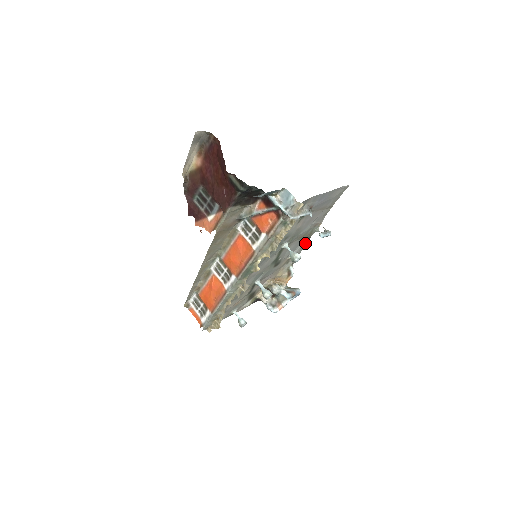
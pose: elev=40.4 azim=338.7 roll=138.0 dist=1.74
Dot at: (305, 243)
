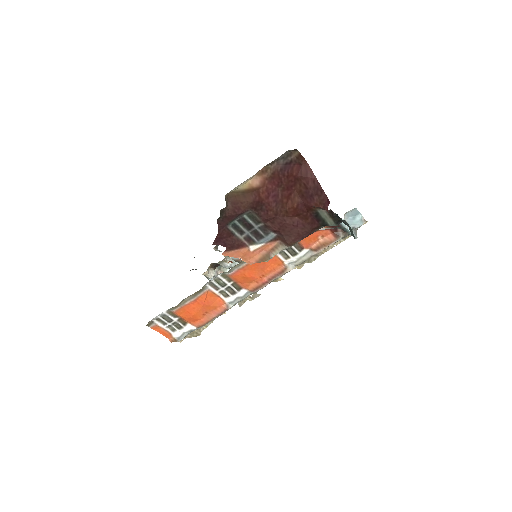
Dot at: occluded
